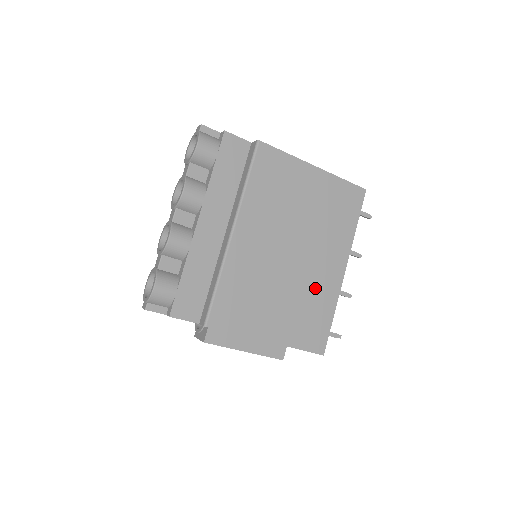
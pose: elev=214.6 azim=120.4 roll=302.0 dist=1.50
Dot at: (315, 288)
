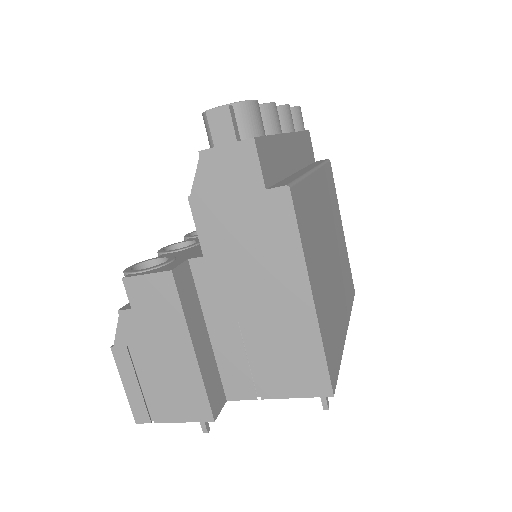
Dot at: (336, 311)
